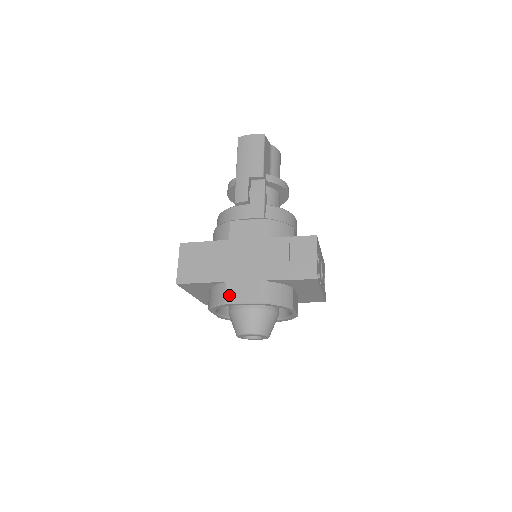
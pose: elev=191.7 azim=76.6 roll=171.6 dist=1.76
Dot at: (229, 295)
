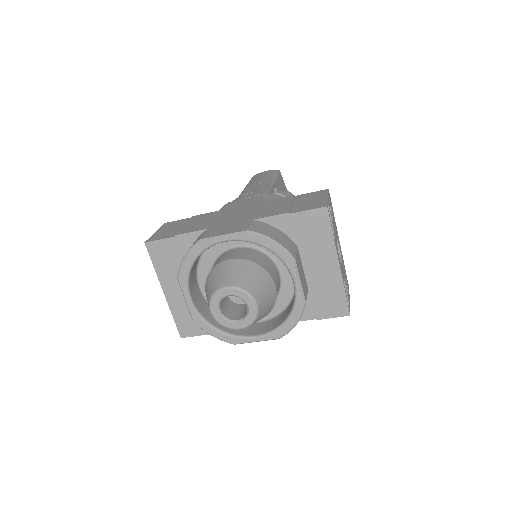
Dot at: (207, 234)
